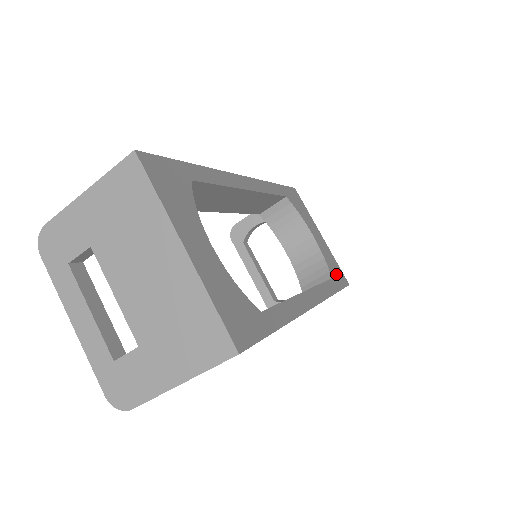
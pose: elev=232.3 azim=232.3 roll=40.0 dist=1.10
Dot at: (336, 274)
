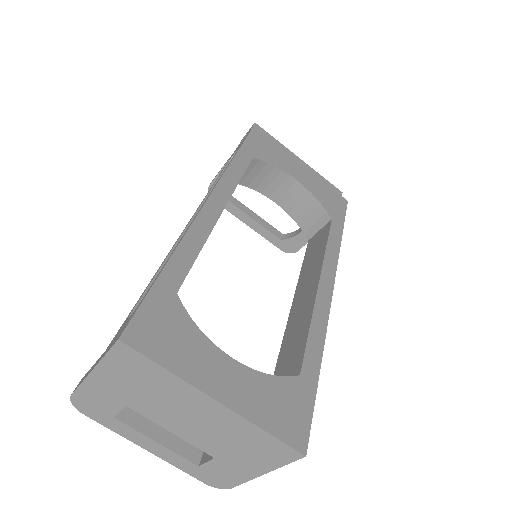
Dot at: (333, 205)
